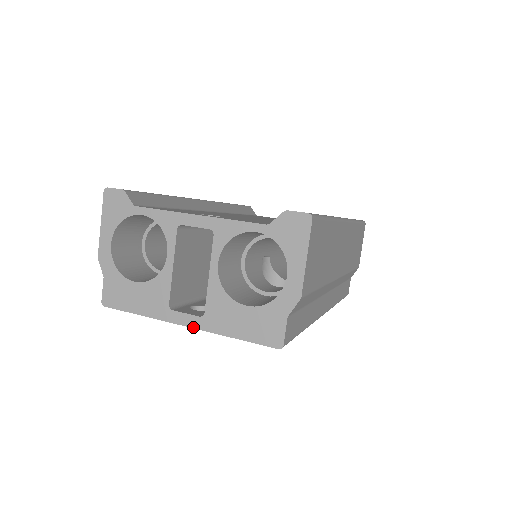
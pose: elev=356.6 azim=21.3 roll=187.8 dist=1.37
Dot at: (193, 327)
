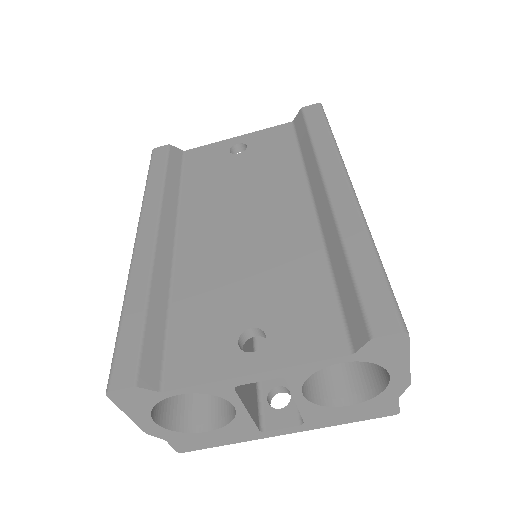
Dot at: (296, 432)
